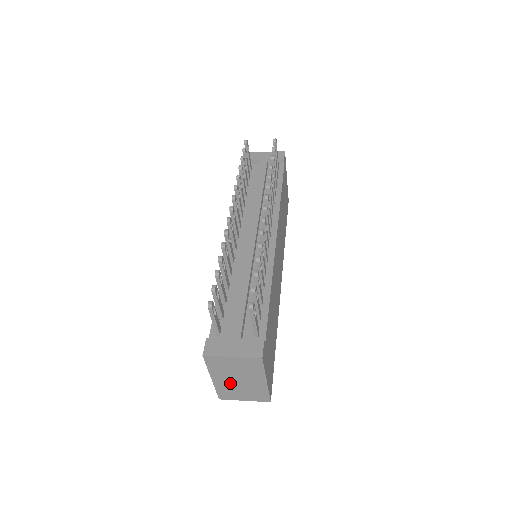
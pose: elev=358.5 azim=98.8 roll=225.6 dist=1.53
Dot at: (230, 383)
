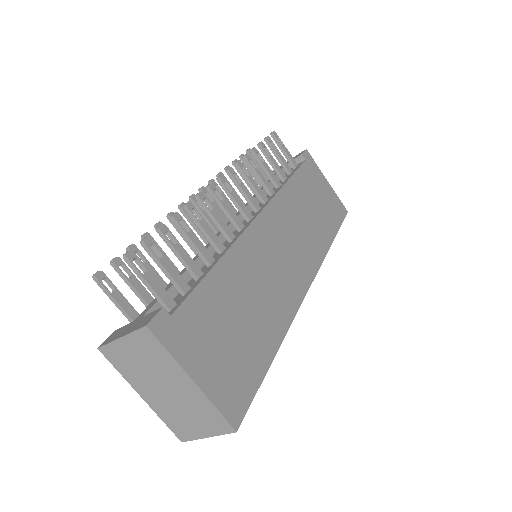
Dot at: (163, 400)
